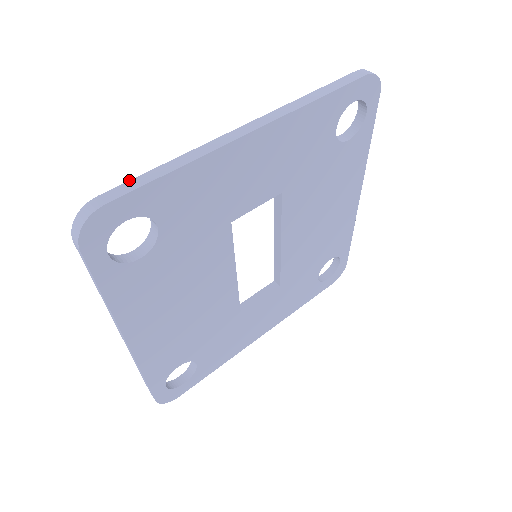
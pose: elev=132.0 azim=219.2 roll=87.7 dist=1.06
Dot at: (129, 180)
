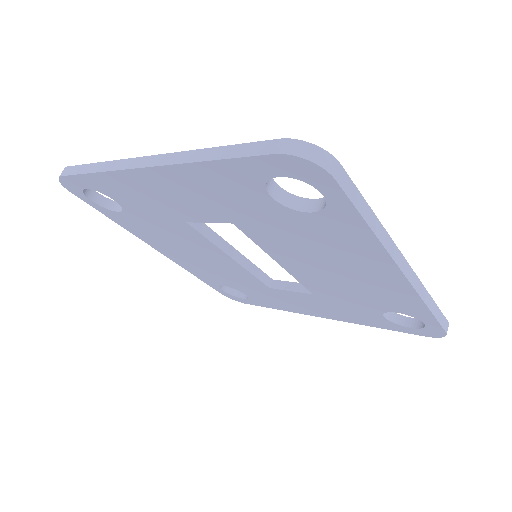
Dot at: occluded
